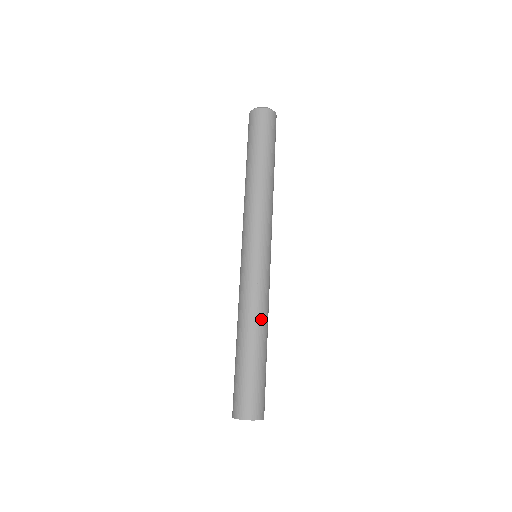
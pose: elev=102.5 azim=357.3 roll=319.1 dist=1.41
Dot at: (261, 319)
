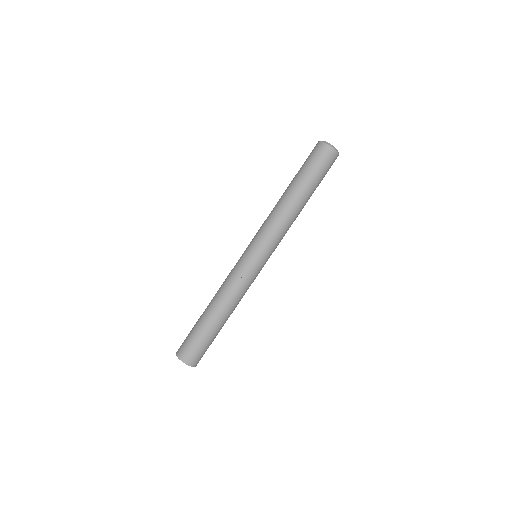
Dot at: (224, 299)
